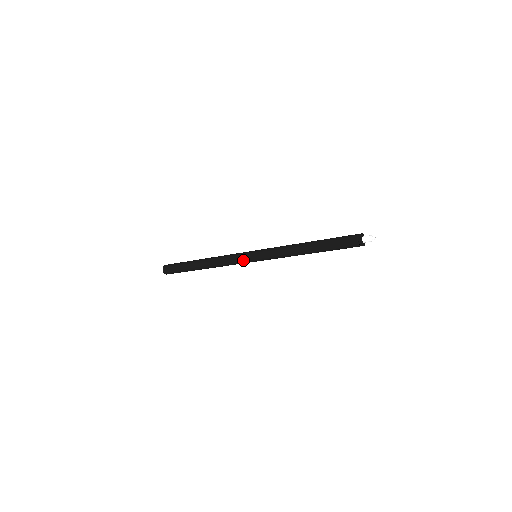
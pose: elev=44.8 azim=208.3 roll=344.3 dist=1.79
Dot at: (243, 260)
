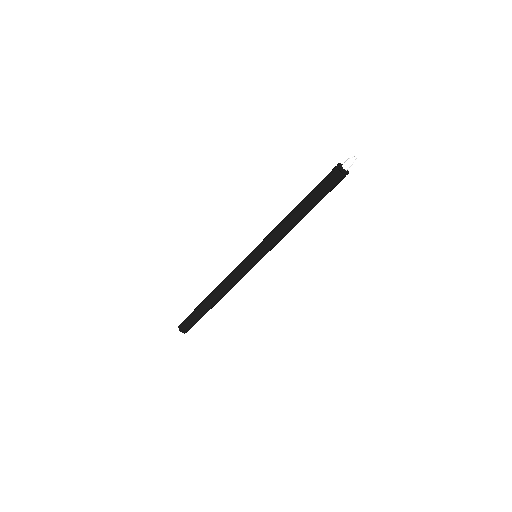
Dot at: (246, 267)
